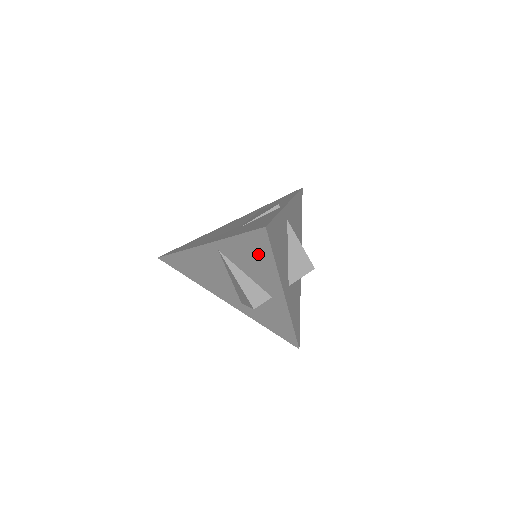
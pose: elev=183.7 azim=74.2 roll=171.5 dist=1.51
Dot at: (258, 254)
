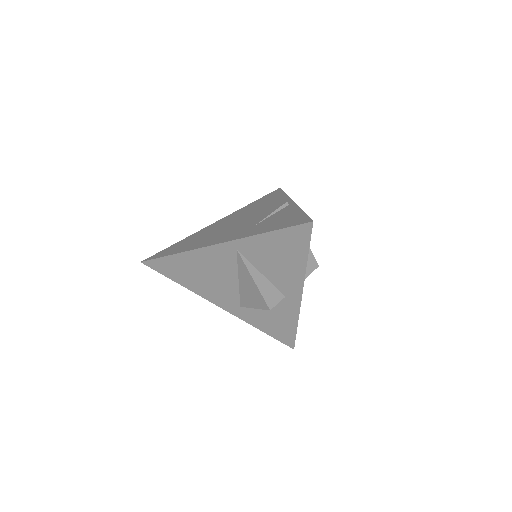
Dot at: (289, 251)
